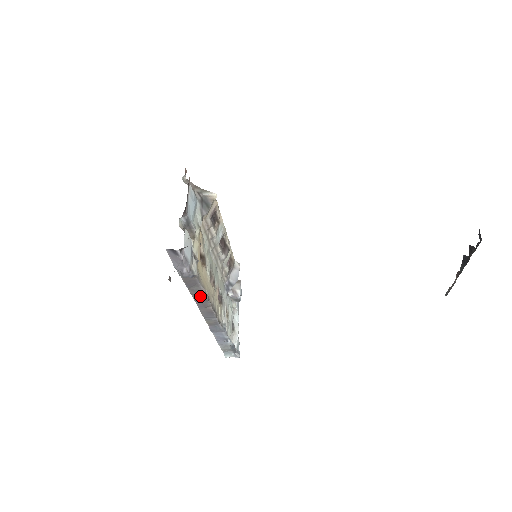
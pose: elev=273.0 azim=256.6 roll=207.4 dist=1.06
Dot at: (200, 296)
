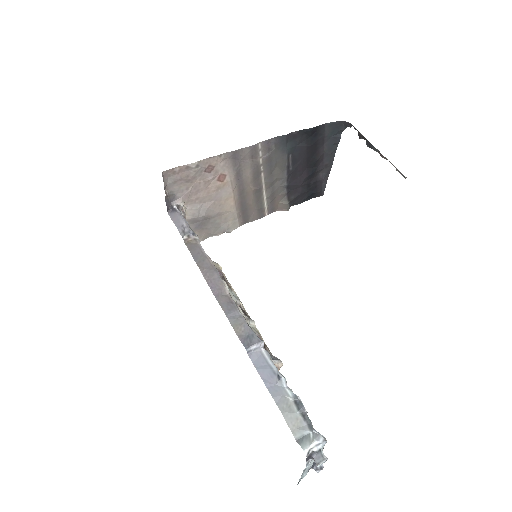
Dot at: (209, 270)
